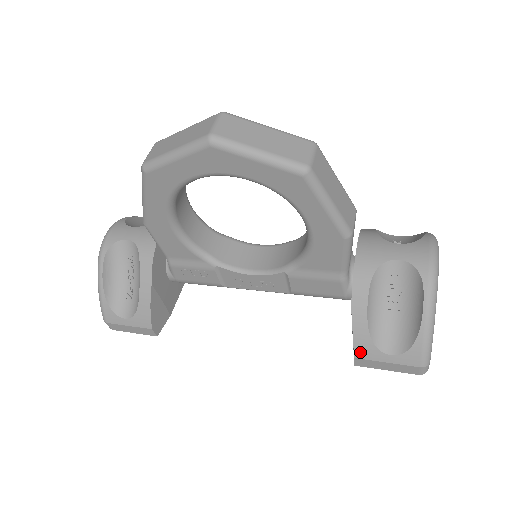
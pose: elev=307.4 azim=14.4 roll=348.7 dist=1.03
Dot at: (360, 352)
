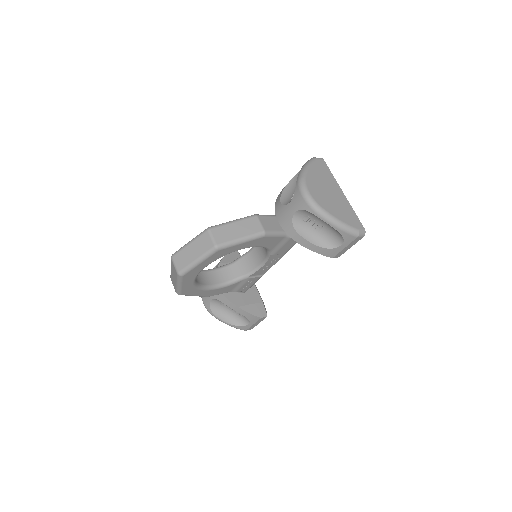
Dot at: (331, 255)
